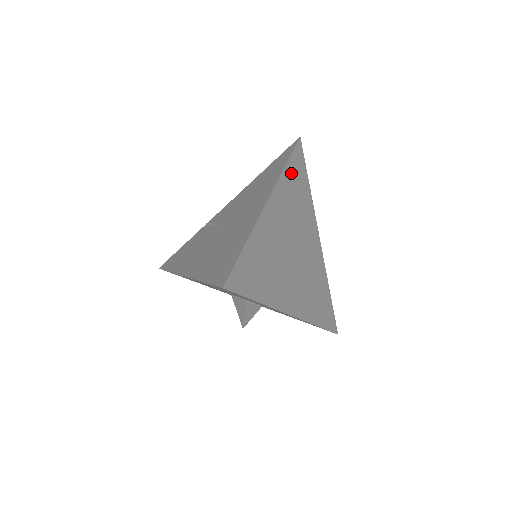
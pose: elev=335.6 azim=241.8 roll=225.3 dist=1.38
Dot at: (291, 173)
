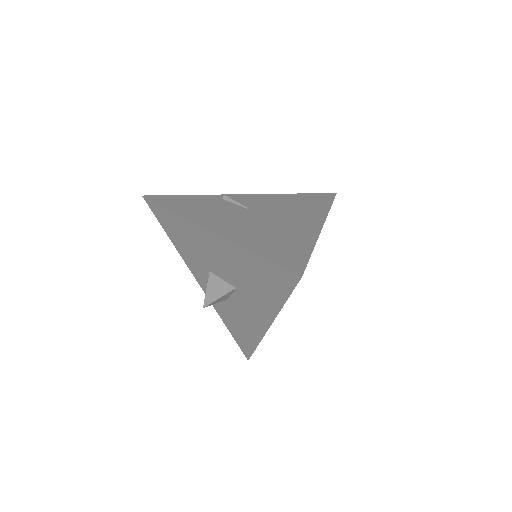
Dot at: occluded
